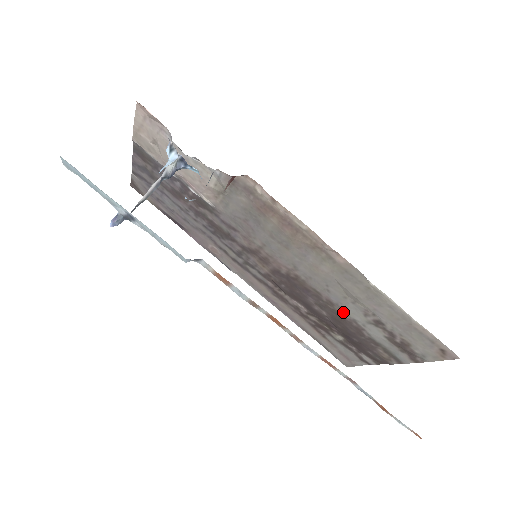
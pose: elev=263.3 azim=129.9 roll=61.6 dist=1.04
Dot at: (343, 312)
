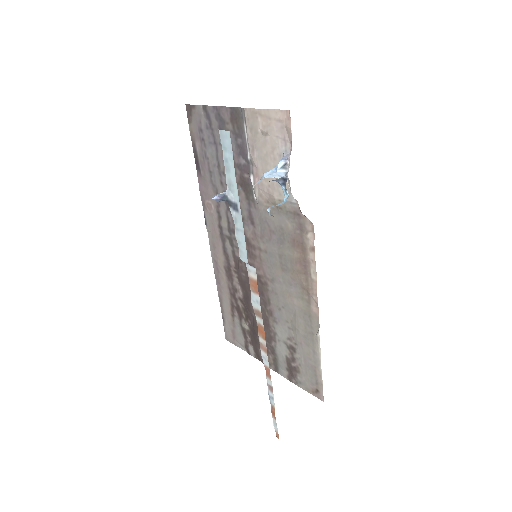
Dot at: (273, 324)
